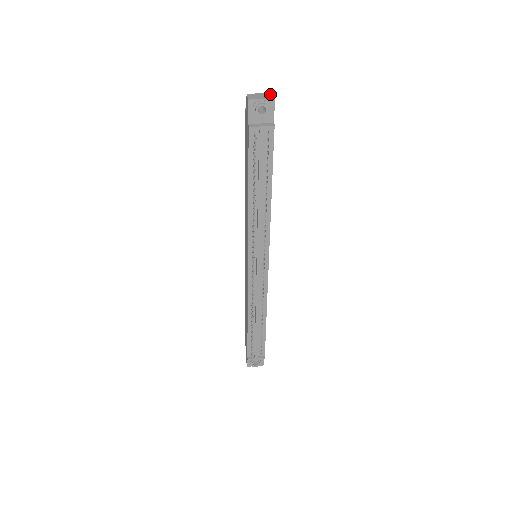
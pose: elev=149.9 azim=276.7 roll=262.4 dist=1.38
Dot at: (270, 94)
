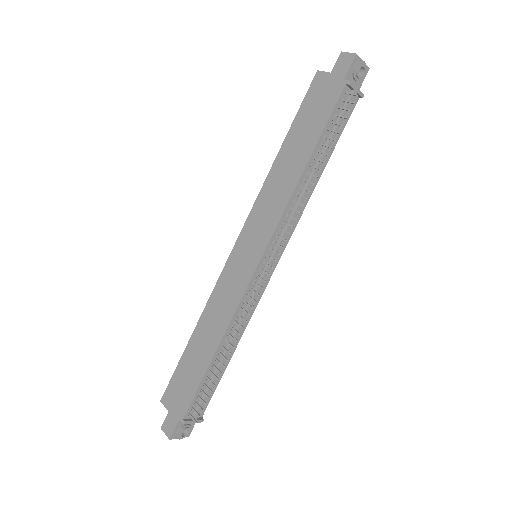
Dot at: occluded
